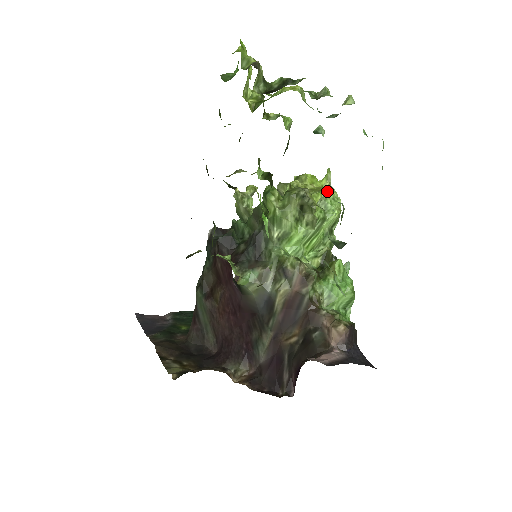
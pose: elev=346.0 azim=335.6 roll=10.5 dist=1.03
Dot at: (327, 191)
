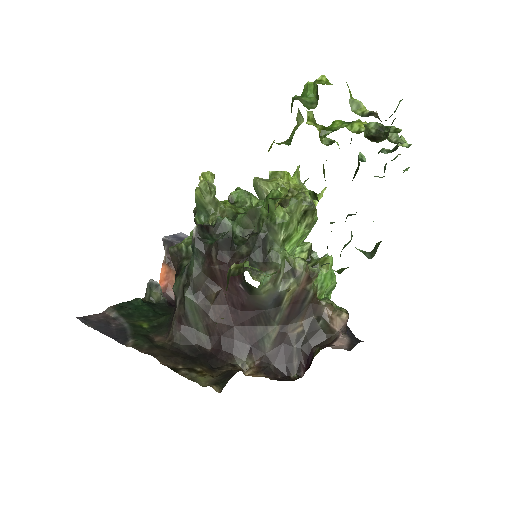
Dot at: (306, 190)
